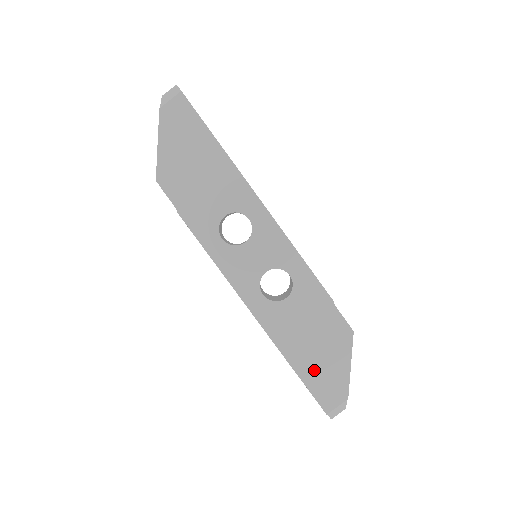
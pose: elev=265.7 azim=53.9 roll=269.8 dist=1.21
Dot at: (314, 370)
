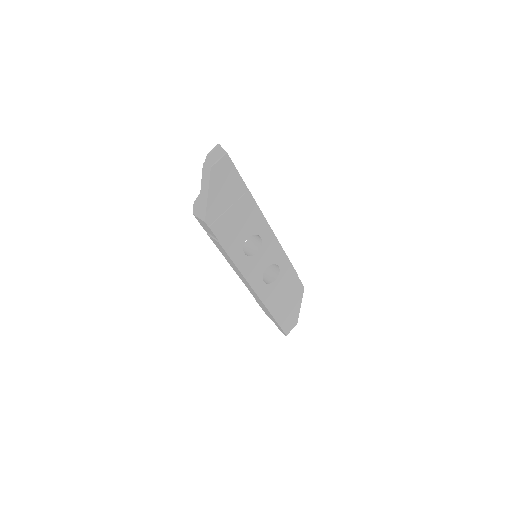
Dot at: (284, 315)
